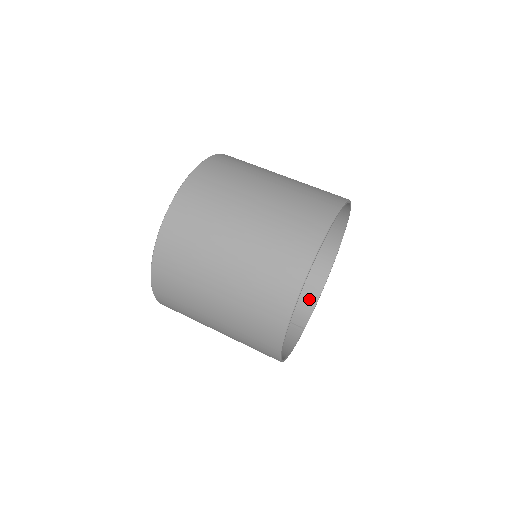
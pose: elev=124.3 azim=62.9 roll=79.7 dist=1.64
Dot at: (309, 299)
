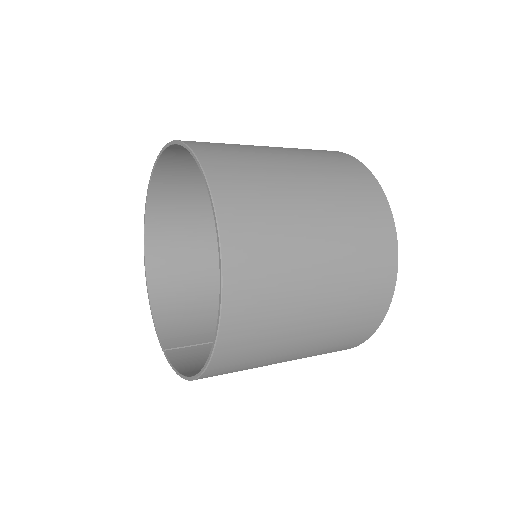
Dot at: occluded
